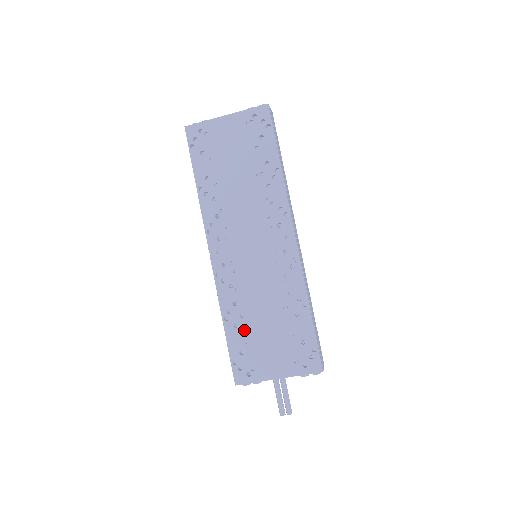
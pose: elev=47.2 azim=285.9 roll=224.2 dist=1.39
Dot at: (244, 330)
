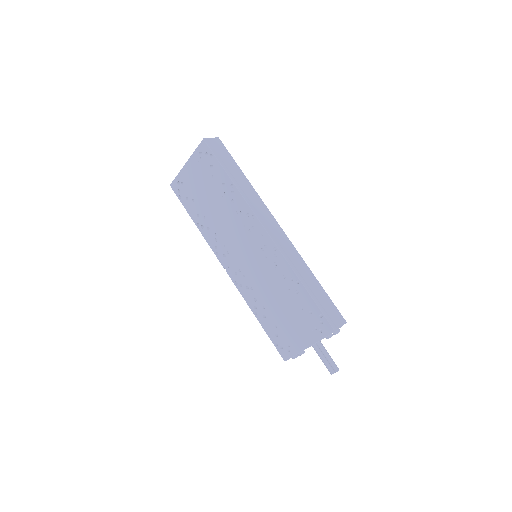
Dot at: (270, 318)
